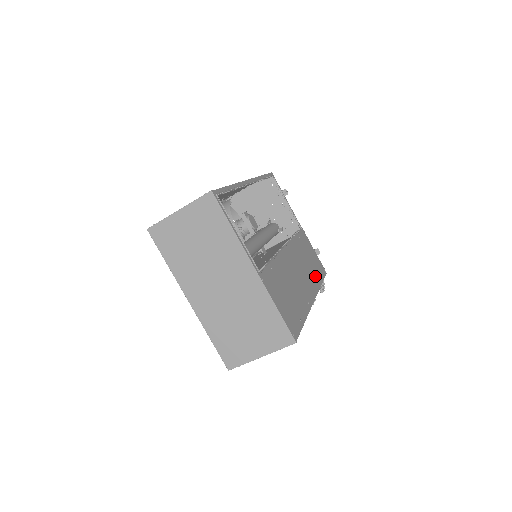
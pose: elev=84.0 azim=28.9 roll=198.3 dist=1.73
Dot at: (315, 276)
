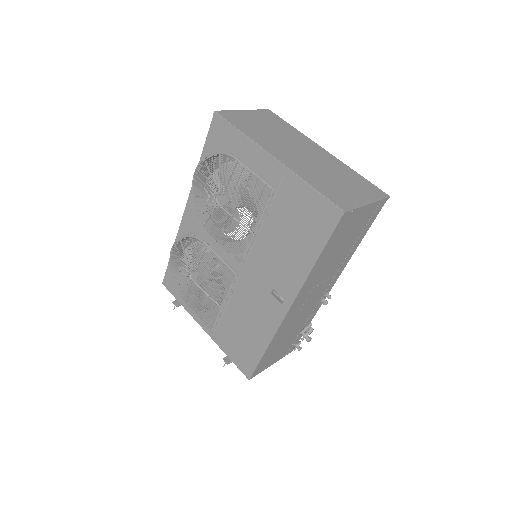
Dot at: occluded
